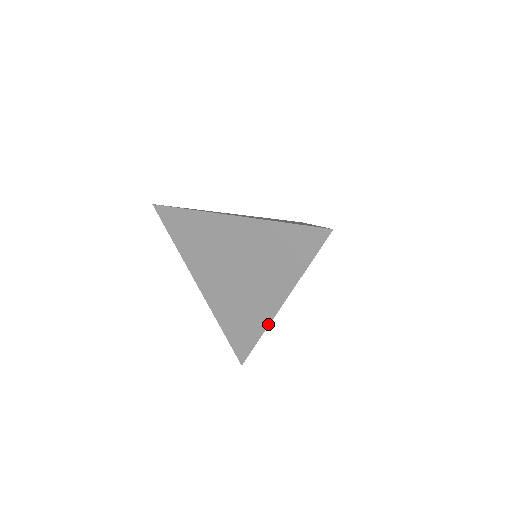
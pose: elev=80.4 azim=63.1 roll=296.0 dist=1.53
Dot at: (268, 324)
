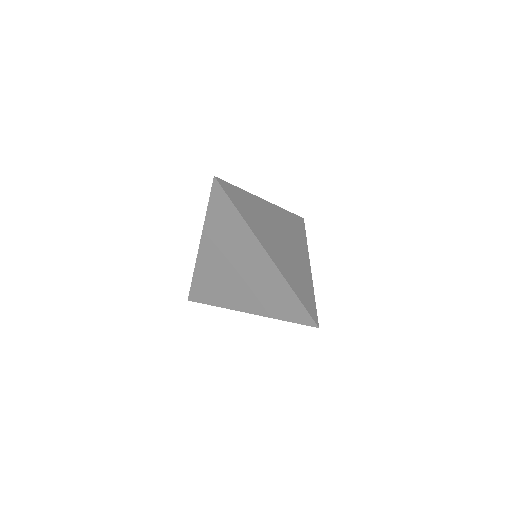
Dot at: (228, 308)
